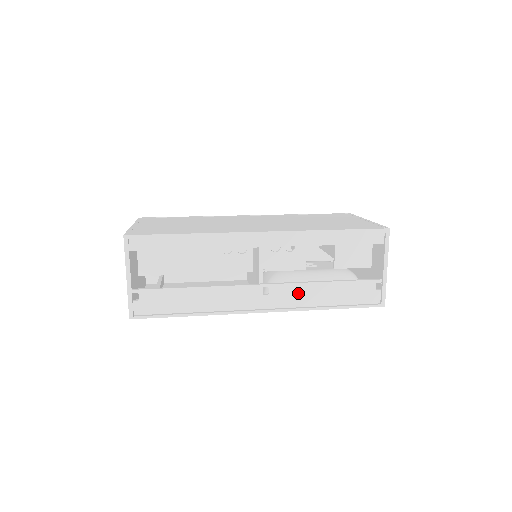
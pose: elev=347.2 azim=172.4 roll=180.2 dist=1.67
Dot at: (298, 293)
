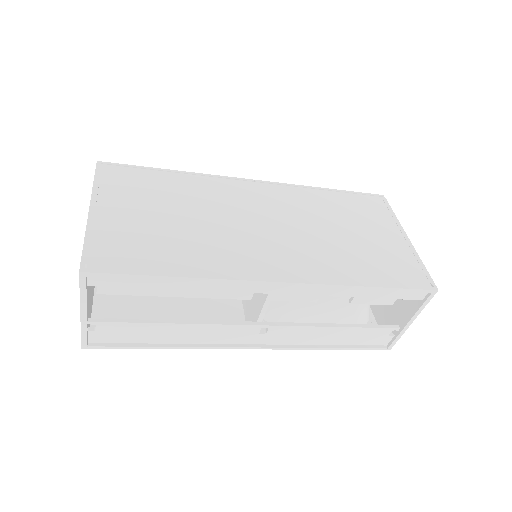
Dot at: (301, 334)
